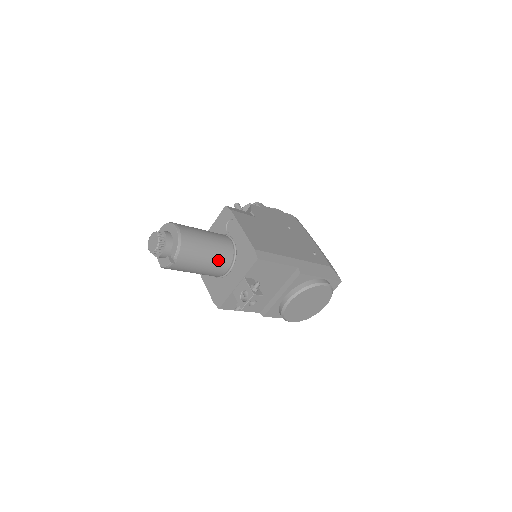
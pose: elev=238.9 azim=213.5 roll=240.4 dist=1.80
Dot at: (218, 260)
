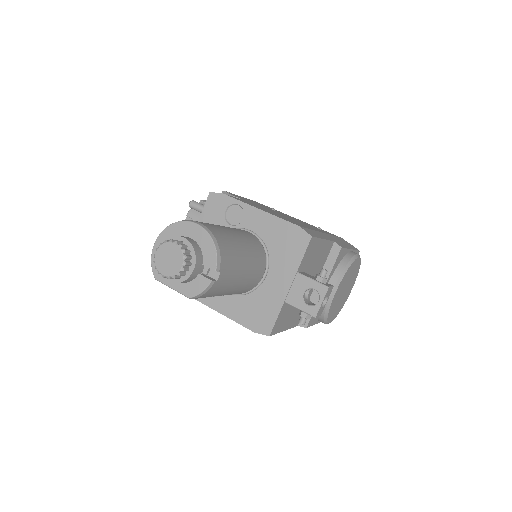
Dot at: (255, 260)
